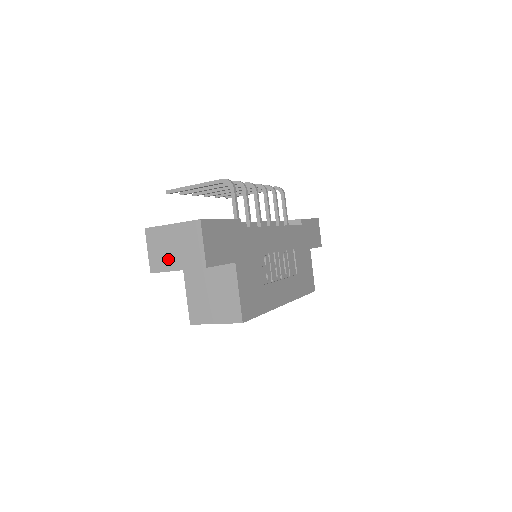
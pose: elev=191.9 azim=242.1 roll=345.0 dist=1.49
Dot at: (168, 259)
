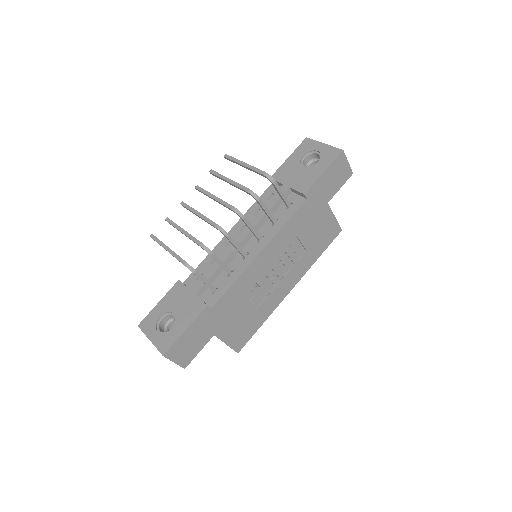
Dot at: occluded
